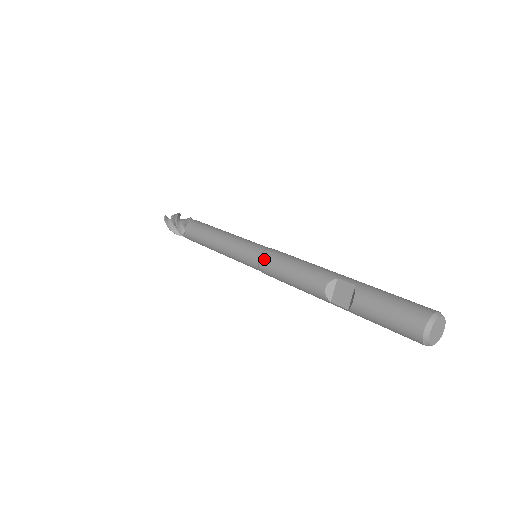
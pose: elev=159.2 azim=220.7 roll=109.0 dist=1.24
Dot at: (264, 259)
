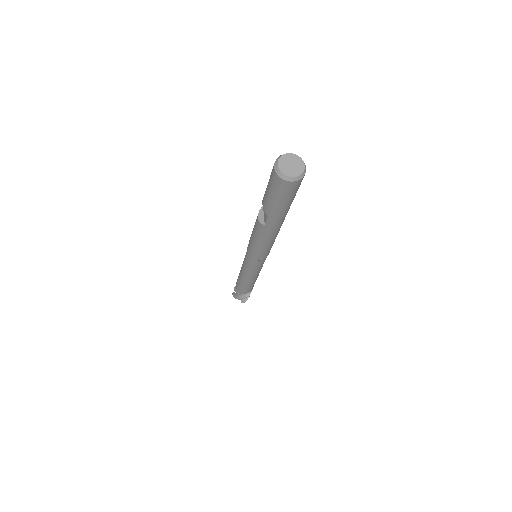
Dot at: (248, 246)
